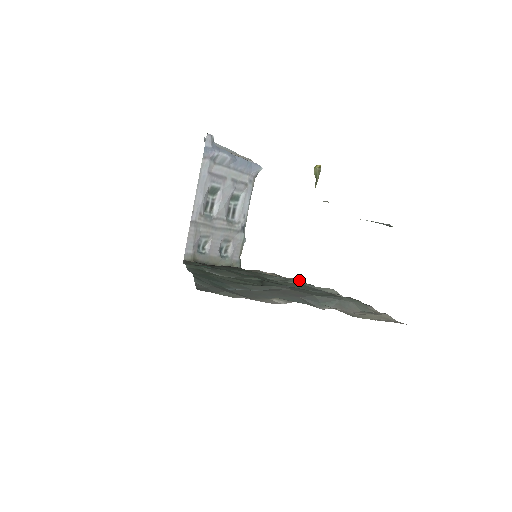
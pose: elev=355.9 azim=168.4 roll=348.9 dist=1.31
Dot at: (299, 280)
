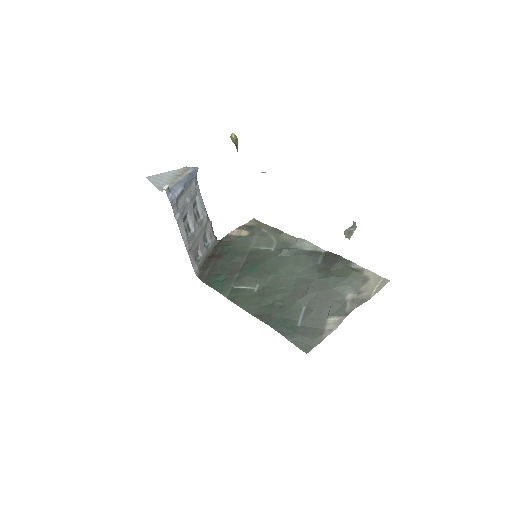
Dot at: (287, 250)
